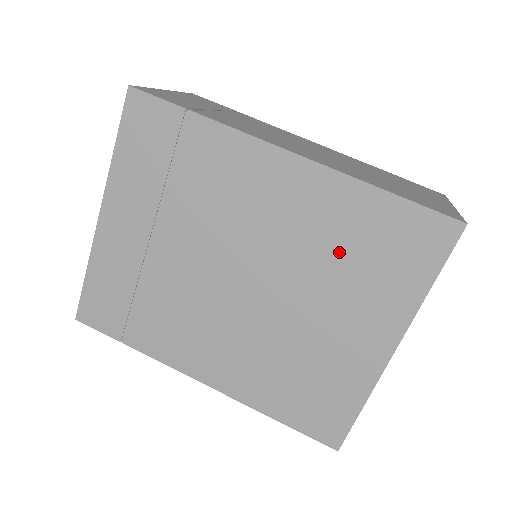
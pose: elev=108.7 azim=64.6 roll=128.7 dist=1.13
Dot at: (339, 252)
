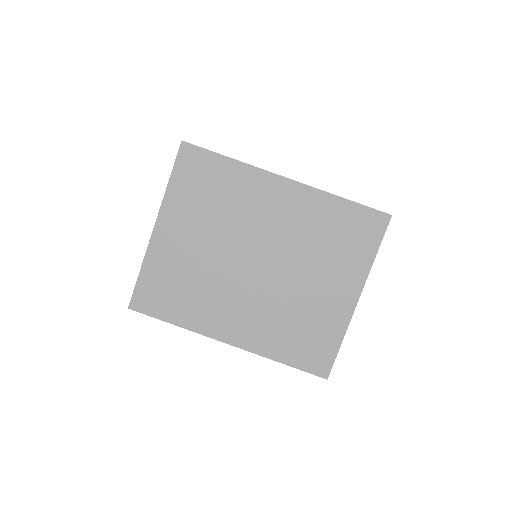
Dot at: (320, 238)
